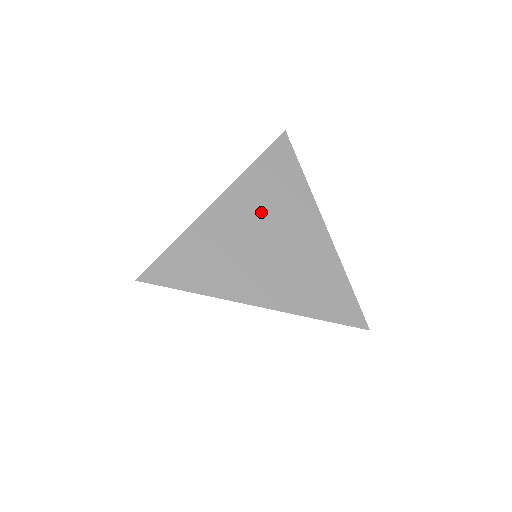
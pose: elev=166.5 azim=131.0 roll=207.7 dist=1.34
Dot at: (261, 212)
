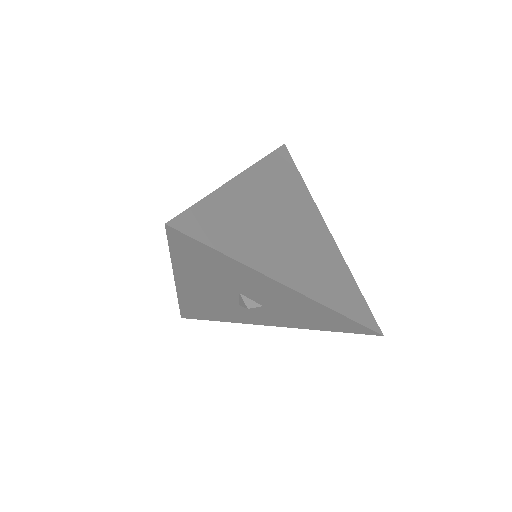
Dot at: (277, 201)
